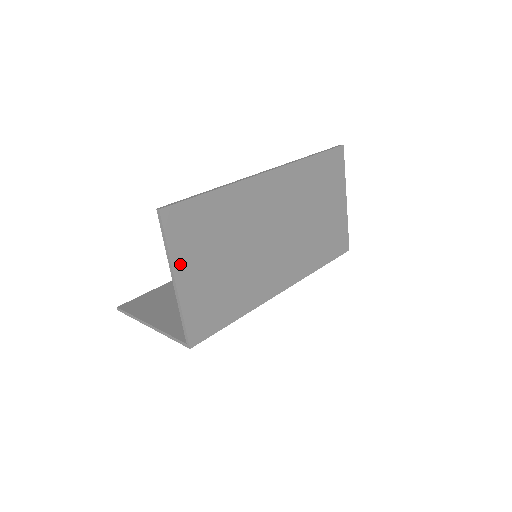
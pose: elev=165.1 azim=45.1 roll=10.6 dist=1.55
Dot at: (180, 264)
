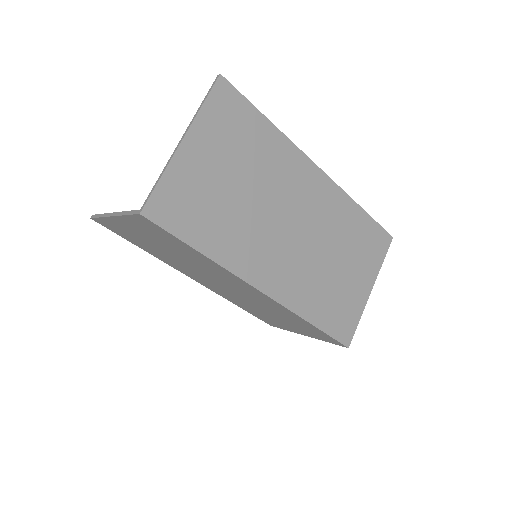
Dot at: (199, 132)
